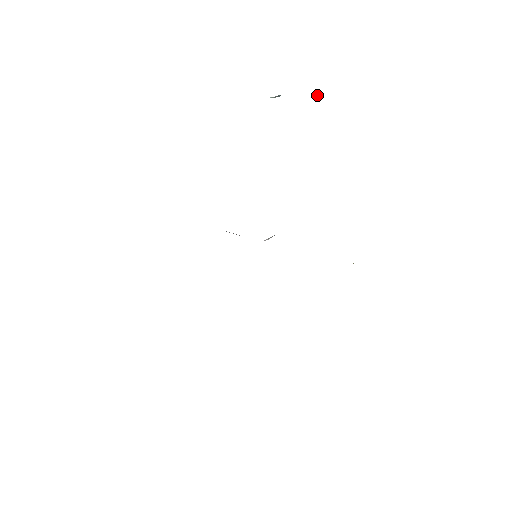
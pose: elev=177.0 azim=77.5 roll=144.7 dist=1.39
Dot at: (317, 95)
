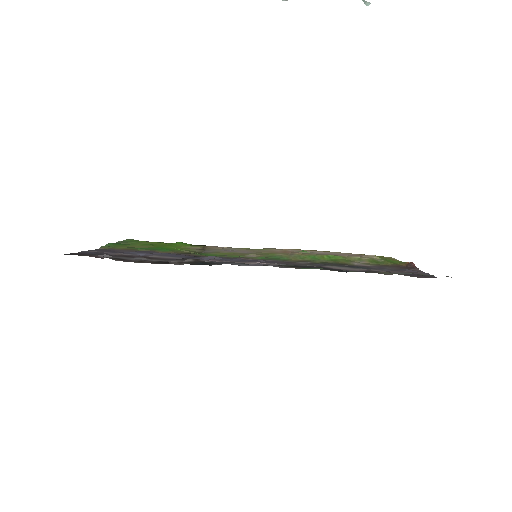
Dot at: (365, 4)
